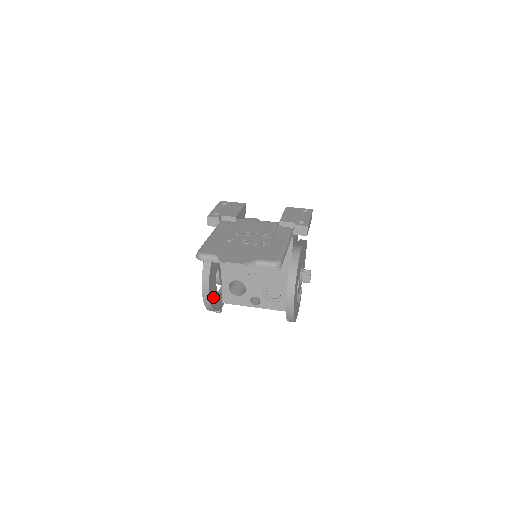
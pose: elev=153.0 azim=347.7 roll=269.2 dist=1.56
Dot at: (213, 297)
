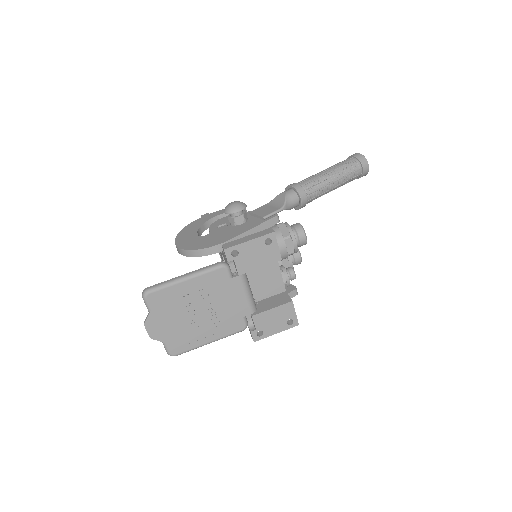
Dot at: occluded
